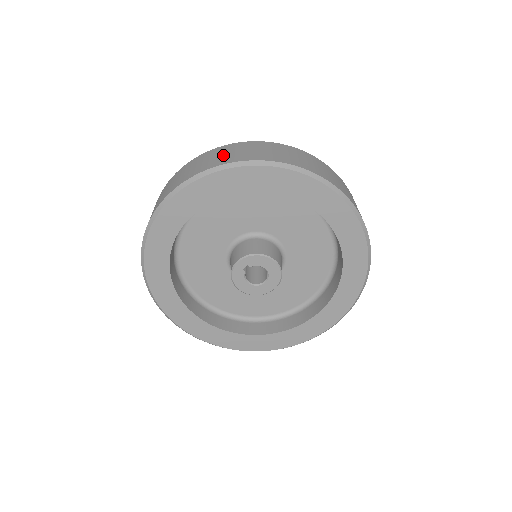
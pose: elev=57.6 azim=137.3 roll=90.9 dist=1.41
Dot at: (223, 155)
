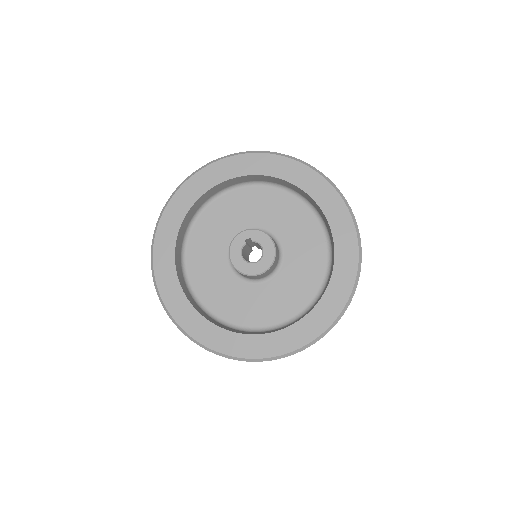
Dot at: occluded
